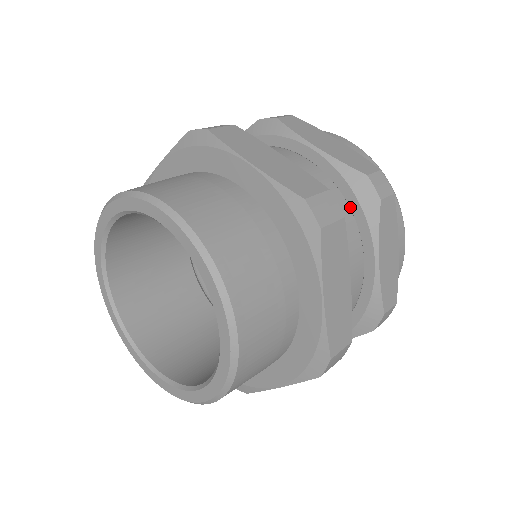
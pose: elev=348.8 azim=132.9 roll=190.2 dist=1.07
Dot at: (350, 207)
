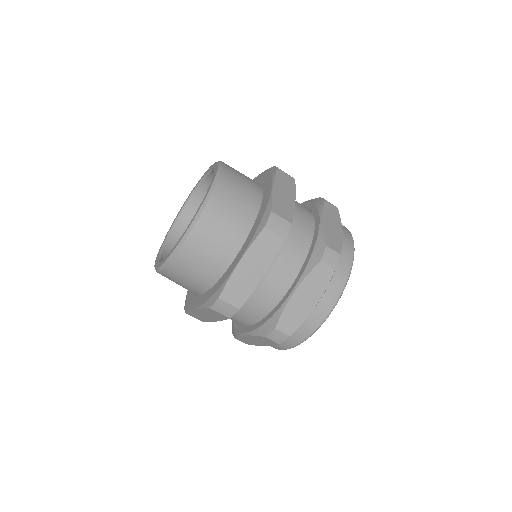
Dot at: (310, 210)
